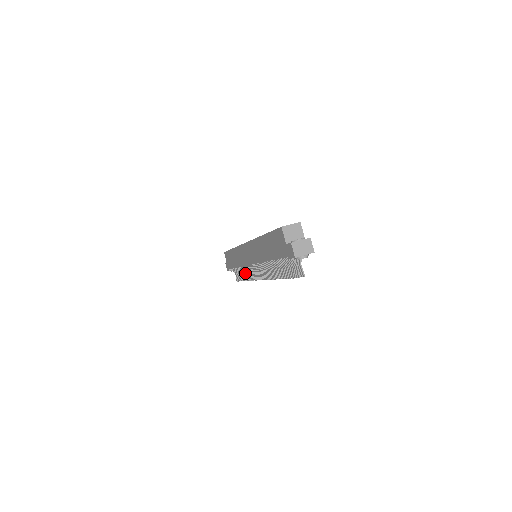
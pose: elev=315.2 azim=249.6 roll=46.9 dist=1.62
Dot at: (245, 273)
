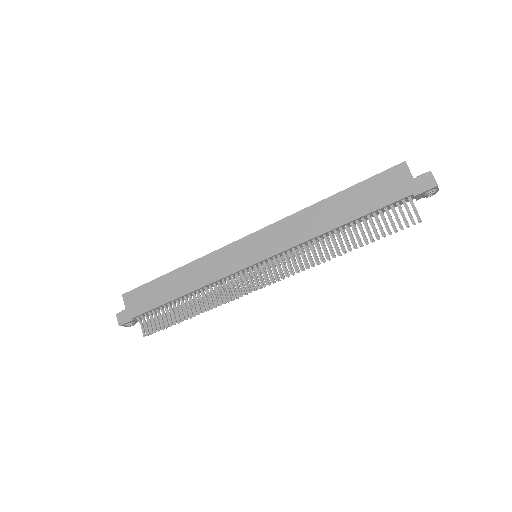
Dot at: (197, 302)
